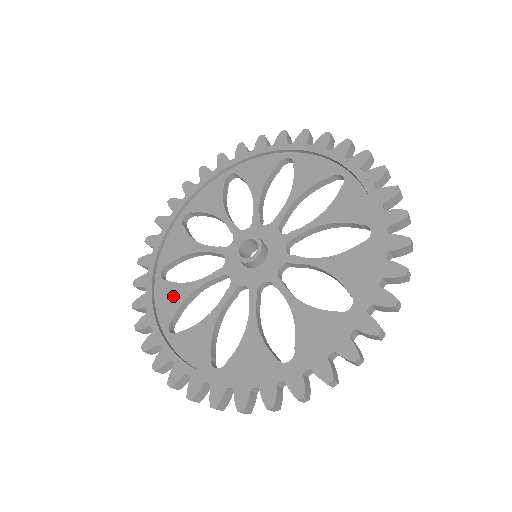
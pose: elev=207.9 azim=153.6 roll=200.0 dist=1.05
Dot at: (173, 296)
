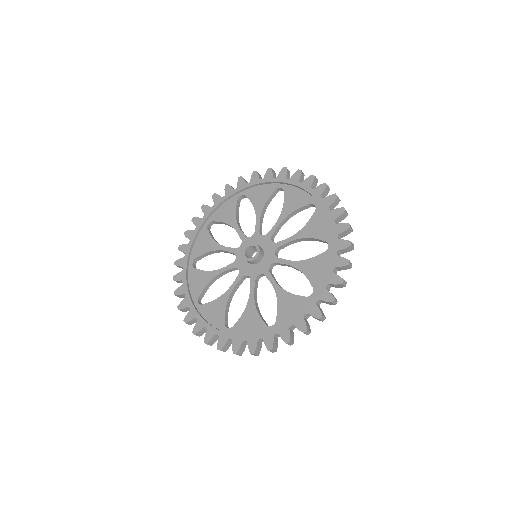
Dot at: (205, 244)
